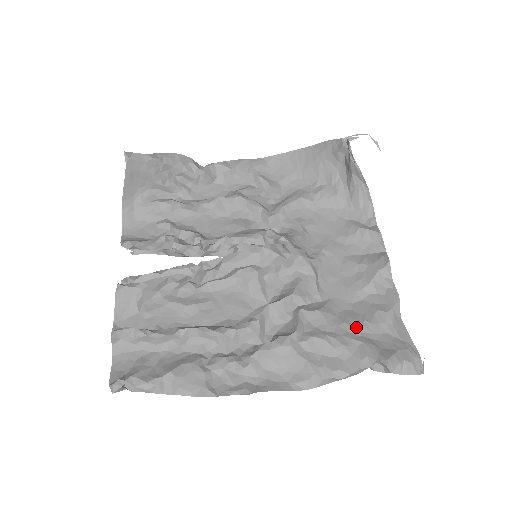
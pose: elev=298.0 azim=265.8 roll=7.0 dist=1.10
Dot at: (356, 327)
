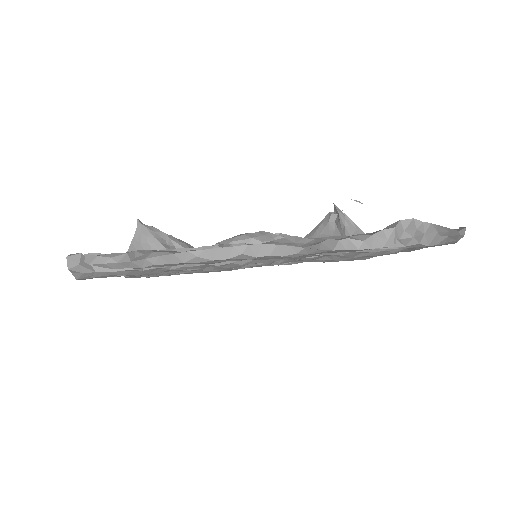
Dot at: occluded
